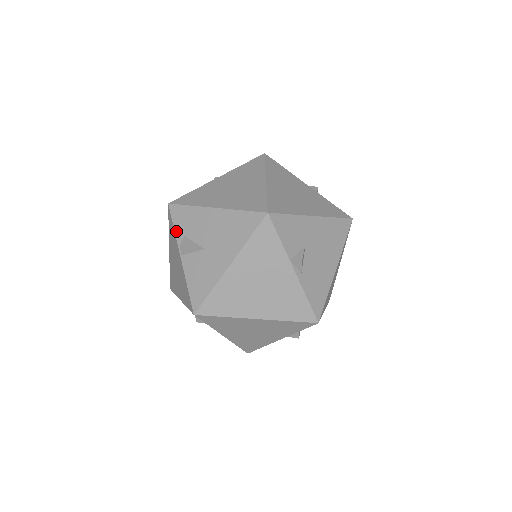
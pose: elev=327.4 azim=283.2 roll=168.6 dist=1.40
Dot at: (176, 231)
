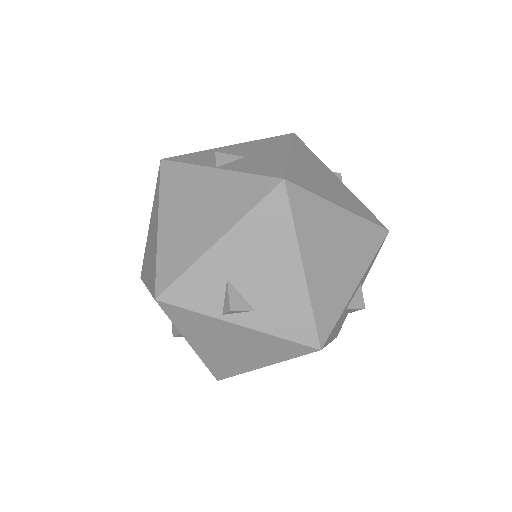
Dot at: (191, 163)
